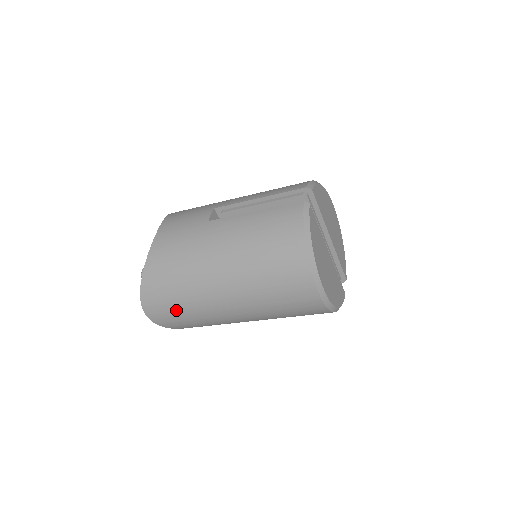
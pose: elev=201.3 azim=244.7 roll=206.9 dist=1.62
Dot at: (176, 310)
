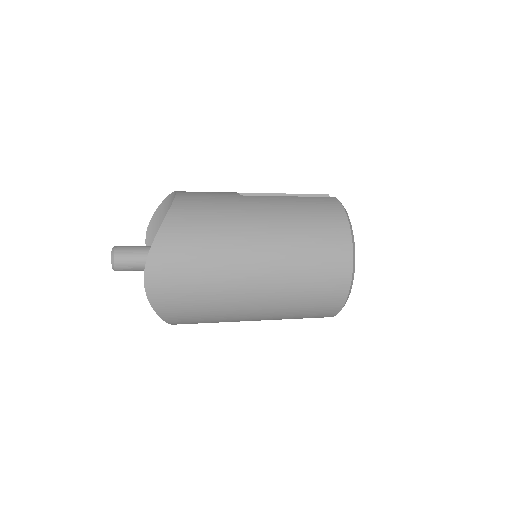
Dot at: (191, 274)
